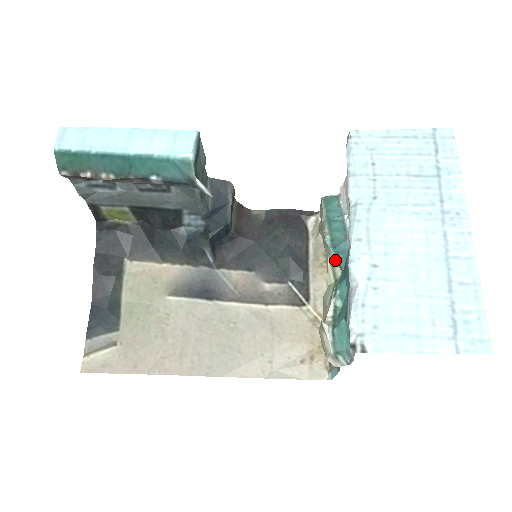
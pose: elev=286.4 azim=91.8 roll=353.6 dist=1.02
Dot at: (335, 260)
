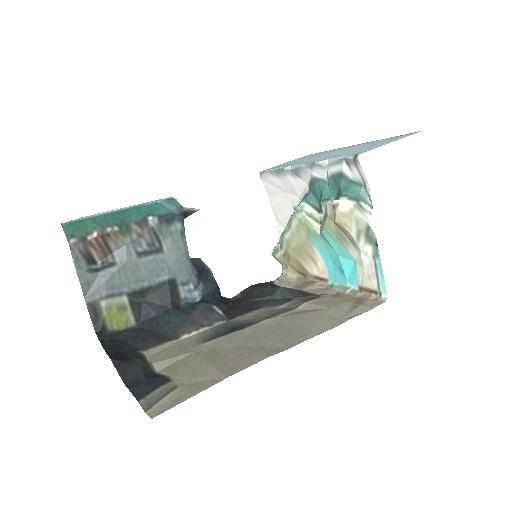
Dot at: (308, 207)
